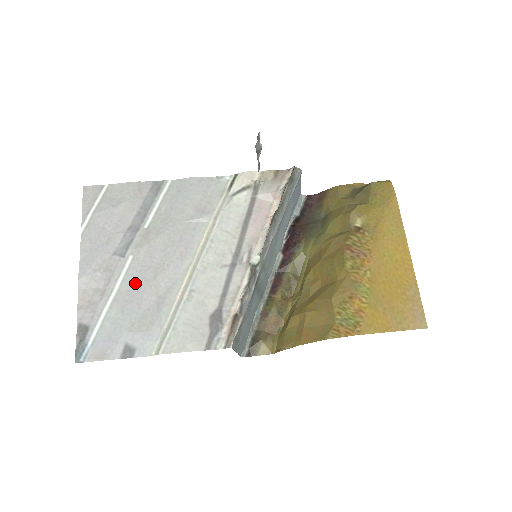
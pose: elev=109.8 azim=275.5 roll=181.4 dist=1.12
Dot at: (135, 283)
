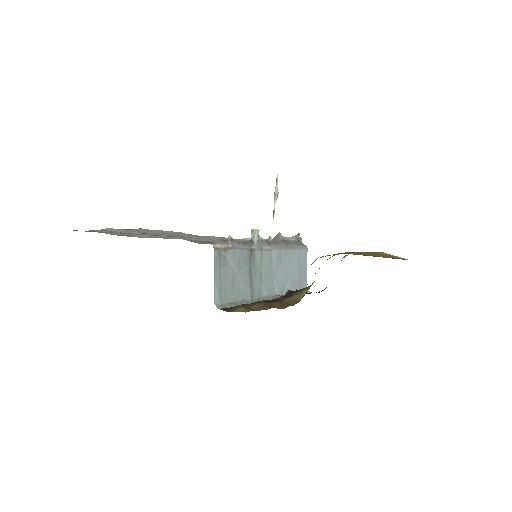
Dot at: (150, 234)
